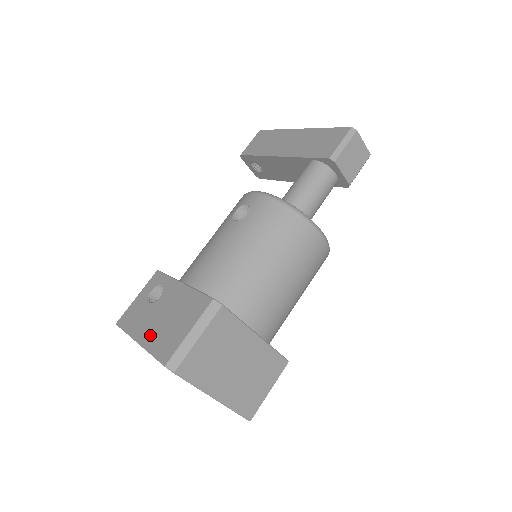
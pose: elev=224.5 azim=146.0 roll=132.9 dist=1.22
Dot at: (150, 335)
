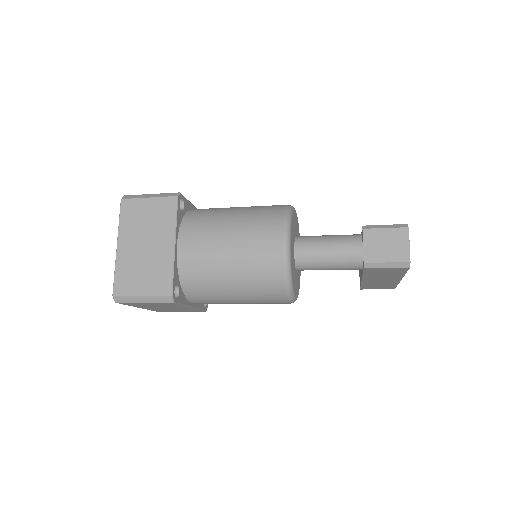
Dot at: occluded
